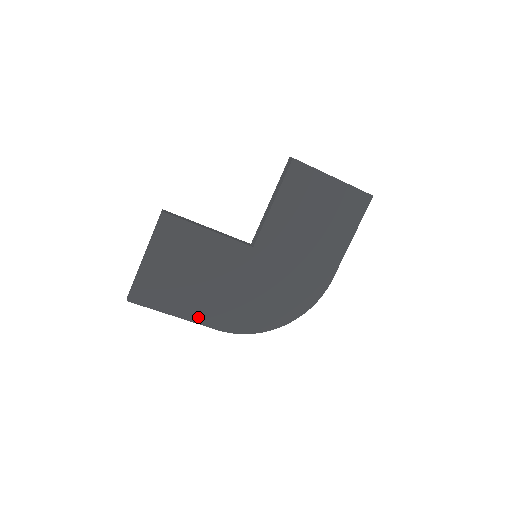
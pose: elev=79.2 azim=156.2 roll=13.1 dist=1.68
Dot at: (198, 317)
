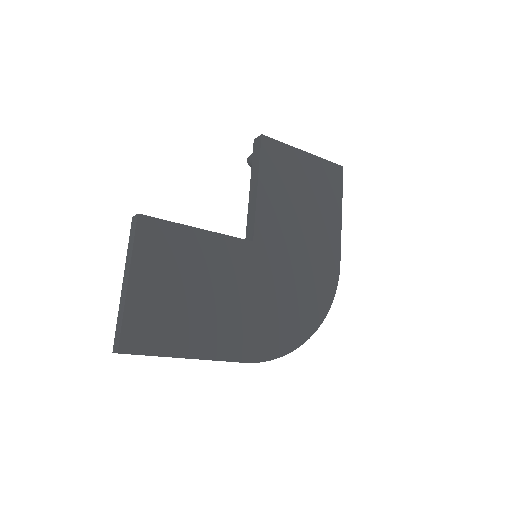
Dot at: (217, 351)
